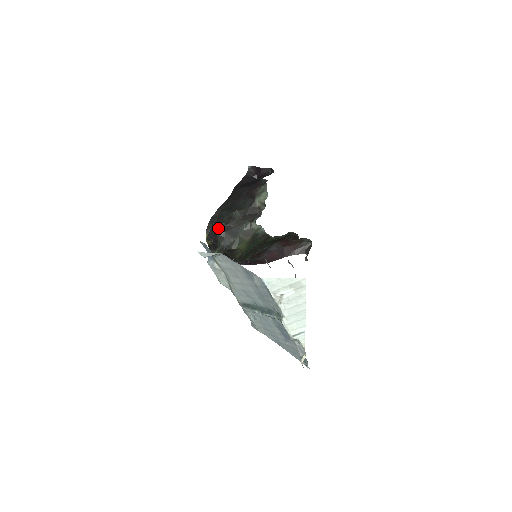
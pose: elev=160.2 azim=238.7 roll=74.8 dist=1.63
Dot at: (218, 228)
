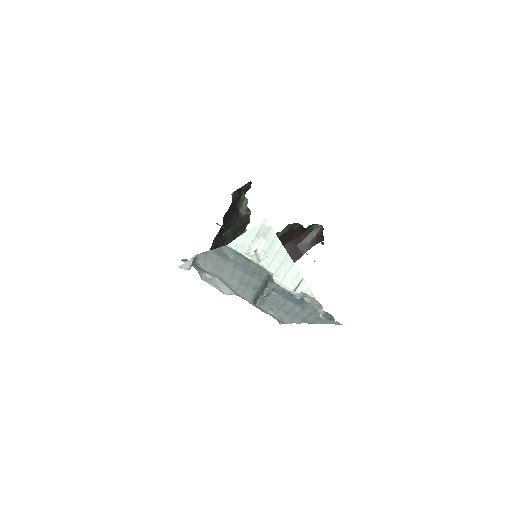
Dot at: occluded
